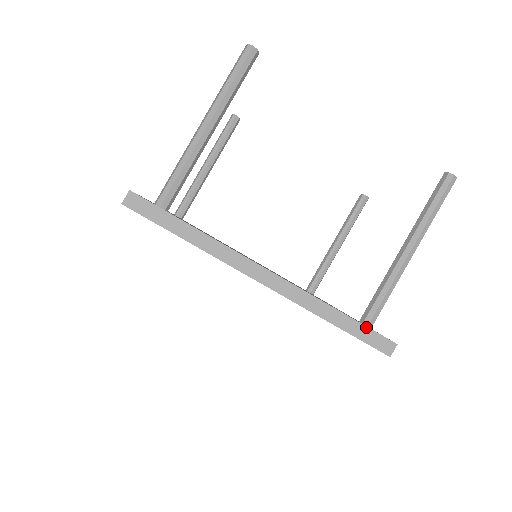
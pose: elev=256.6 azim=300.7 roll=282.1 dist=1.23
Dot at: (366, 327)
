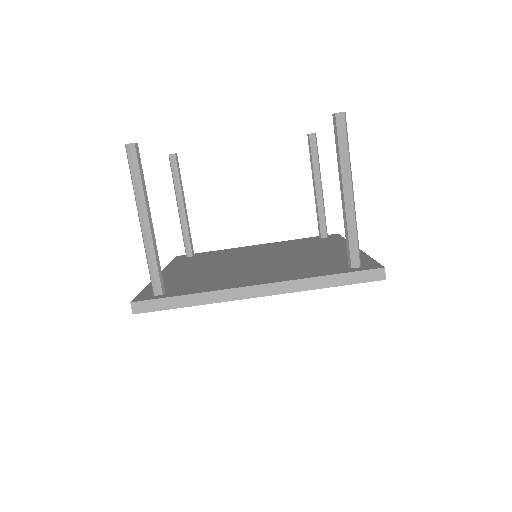
Dot at: (353, 272)
